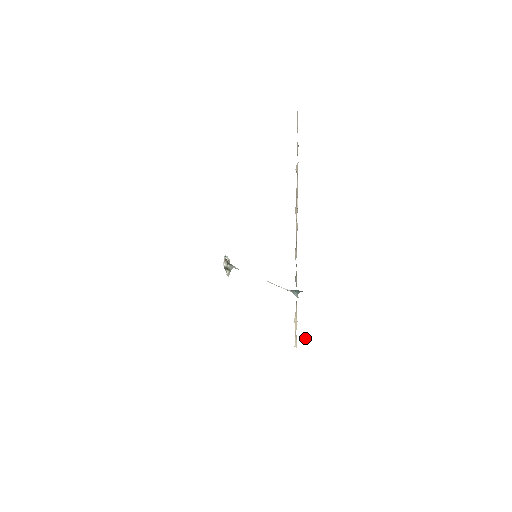
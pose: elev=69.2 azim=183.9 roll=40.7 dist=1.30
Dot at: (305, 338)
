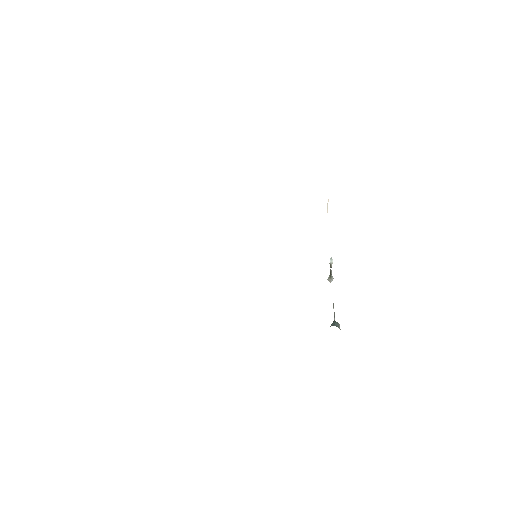
Dot at: occluded
